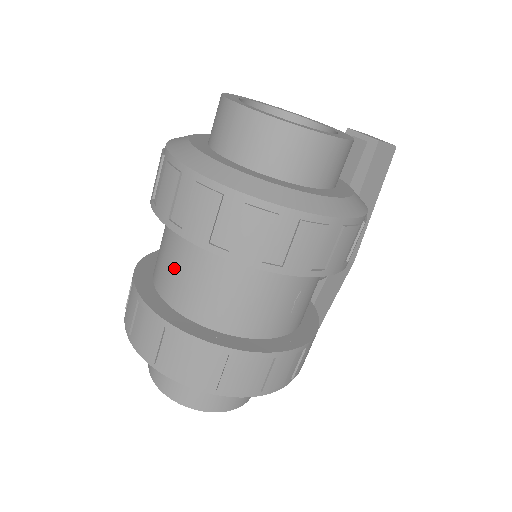
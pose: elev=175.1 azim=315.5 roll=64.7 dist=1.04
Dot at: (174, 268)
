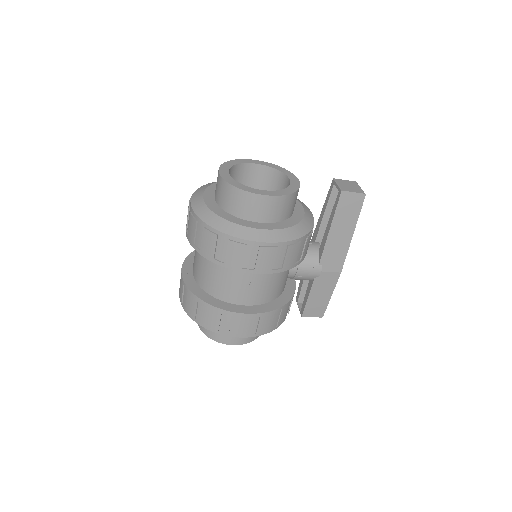
Dot at: (195, 255)
